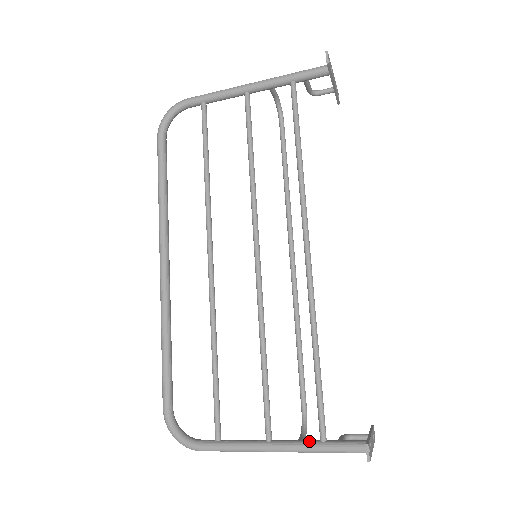
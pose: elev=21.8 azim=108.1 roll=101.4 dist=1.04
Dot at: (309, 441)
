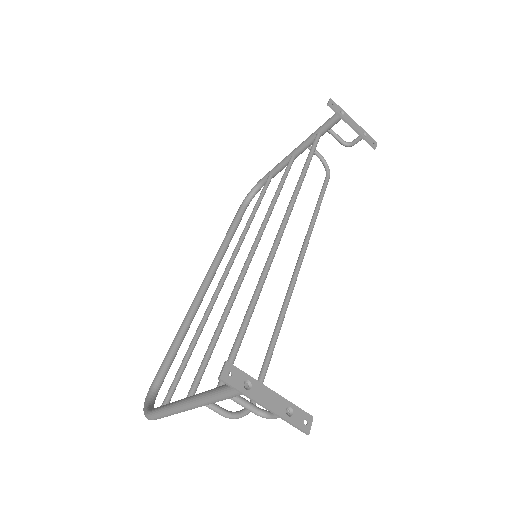
Dot at: (209, 390)
